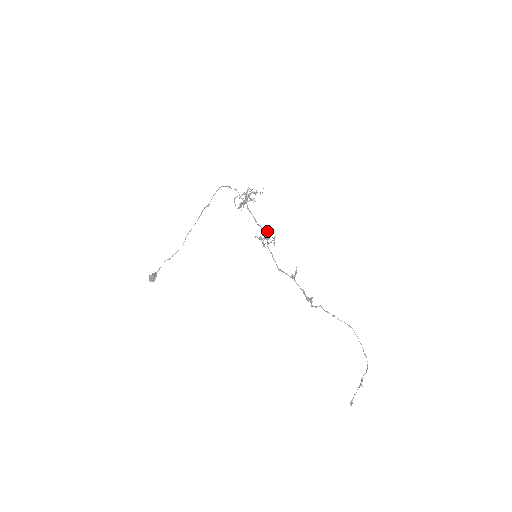
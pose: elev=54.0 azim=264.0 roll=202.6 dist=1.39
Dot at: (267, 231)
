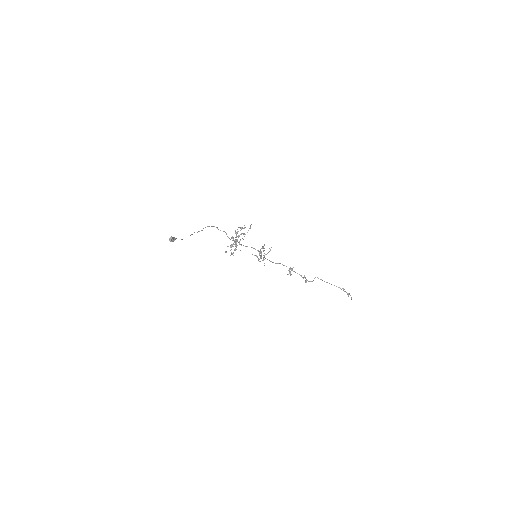
Dot at: (262, 248)
